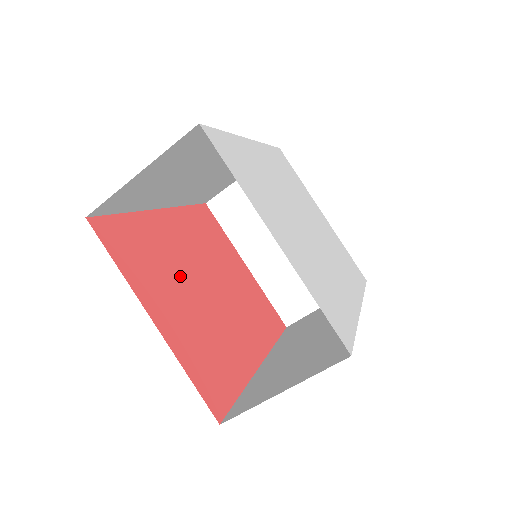
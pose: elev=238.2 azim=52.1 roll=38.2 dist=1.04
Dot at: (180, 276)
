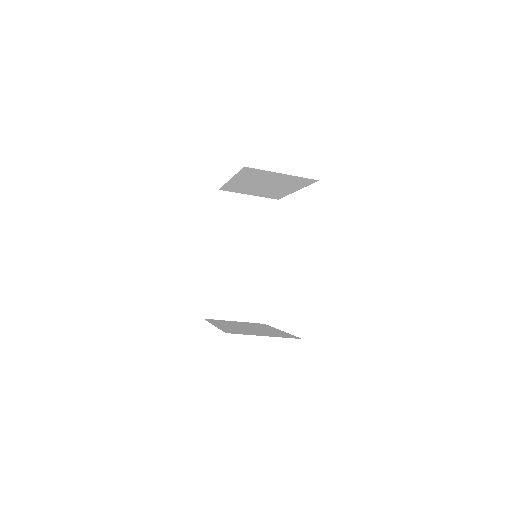
Dot at: occluded
